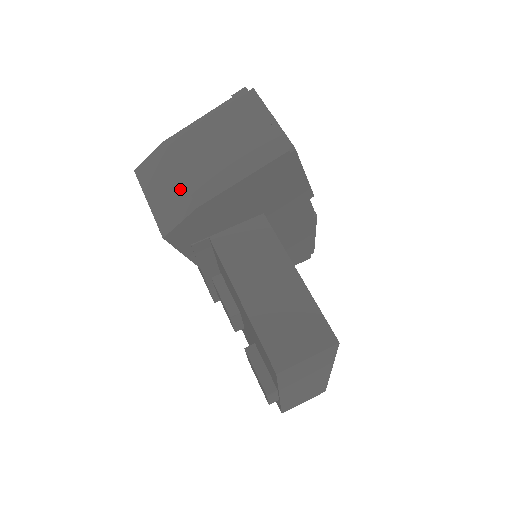
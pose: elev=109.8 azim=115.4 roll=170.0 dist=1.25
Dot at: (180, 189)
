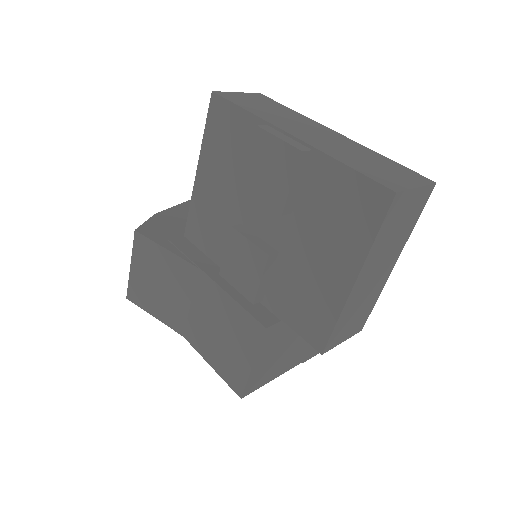
Dot at: occluded
